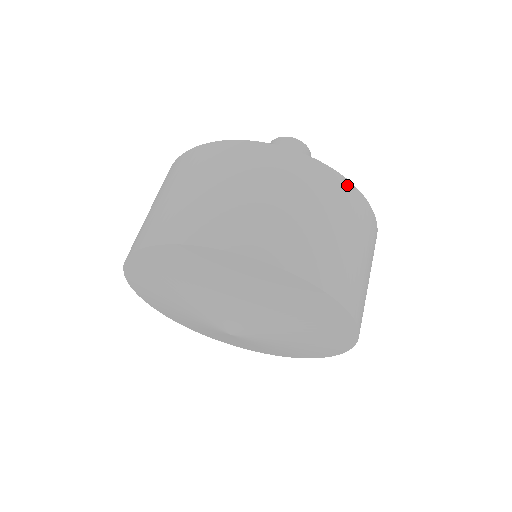
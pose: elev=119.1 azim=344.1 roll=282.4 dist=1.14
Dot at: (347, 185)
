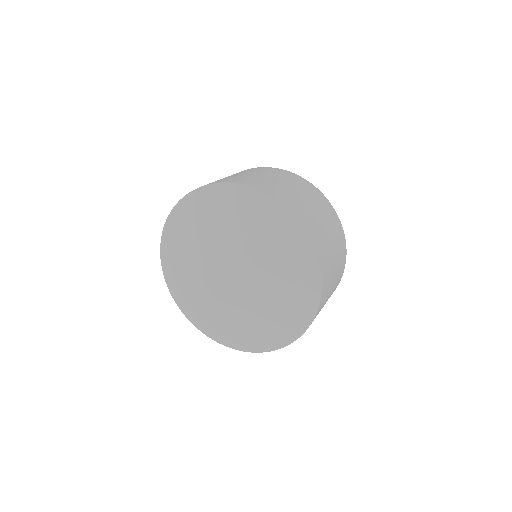
Dot at: (298, 176)
